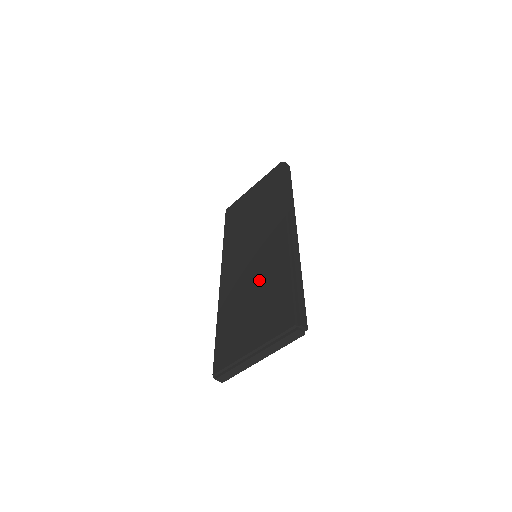
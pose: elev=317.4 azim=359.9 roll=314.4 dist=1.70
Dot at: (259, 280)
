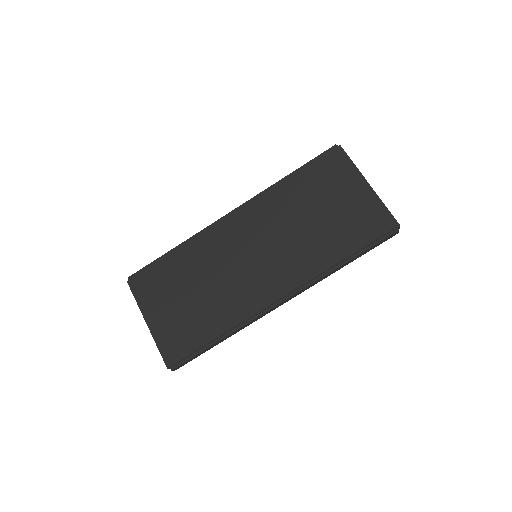
Dot at: (218, 290)
